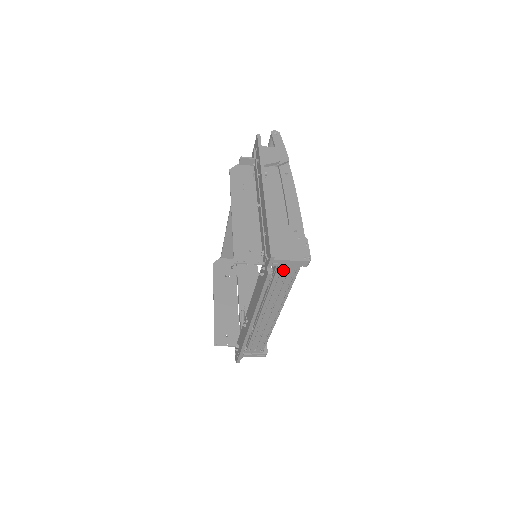
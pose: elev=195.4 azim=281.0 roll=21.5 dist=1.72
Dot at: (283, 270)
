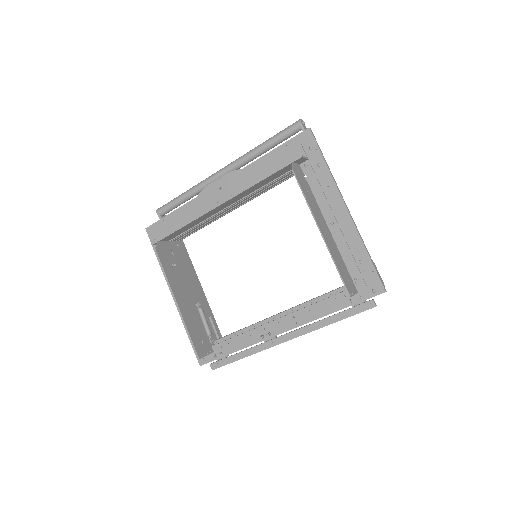
Dot at: occluded
